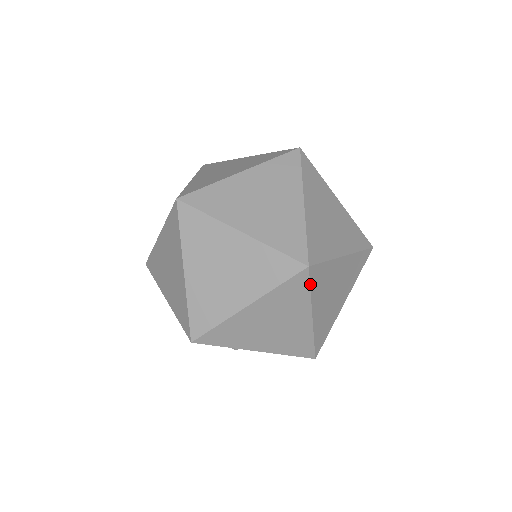
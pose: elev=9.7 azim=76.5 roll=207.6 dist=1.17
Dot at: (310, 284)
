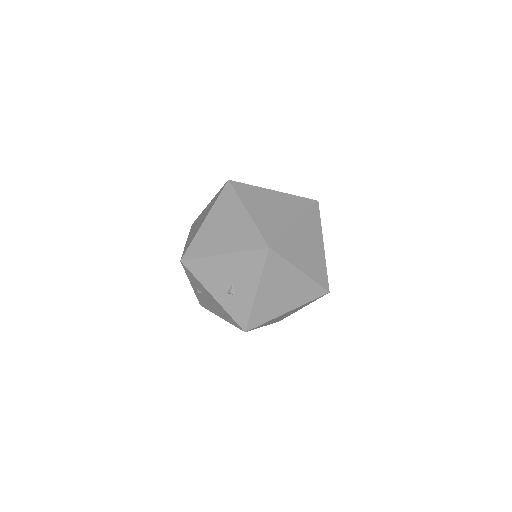
Dot at: (235, 190)
